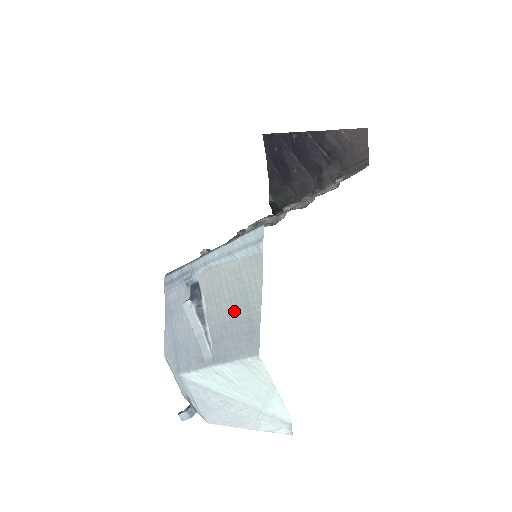
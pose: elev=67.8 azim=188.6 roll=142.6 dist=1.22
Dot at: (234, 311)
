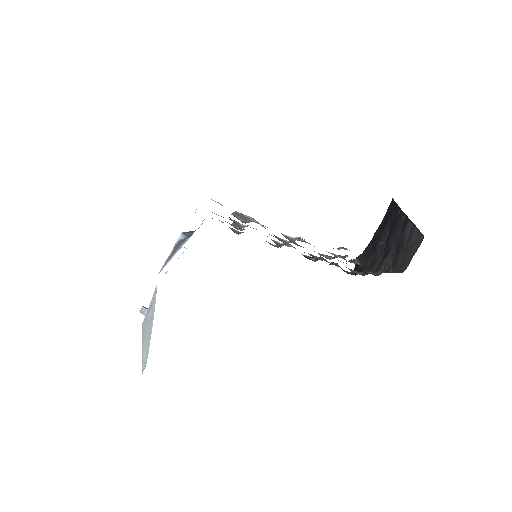
Dot at: occluded
